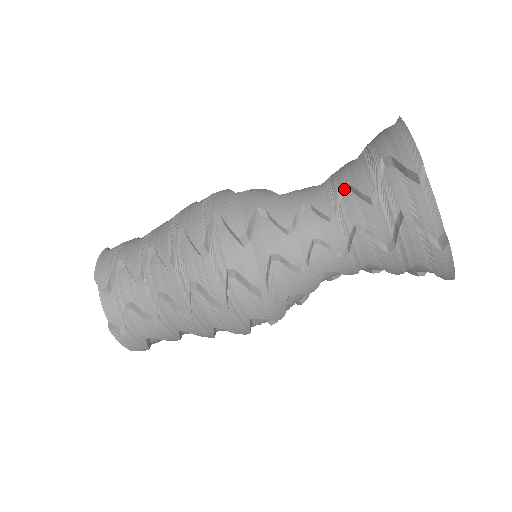
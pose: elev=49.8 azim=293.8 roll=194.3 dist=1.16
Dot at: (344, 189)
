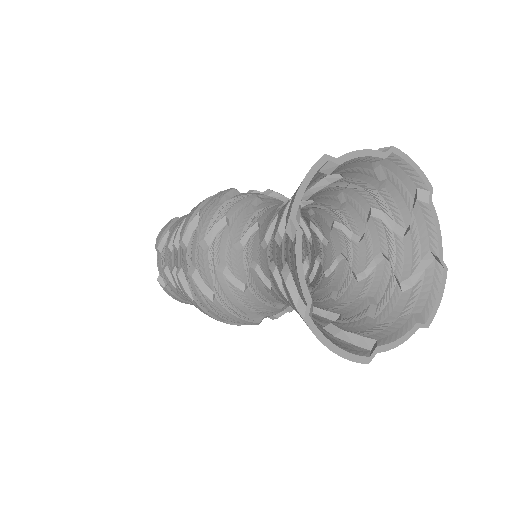
Dot at: occluded
